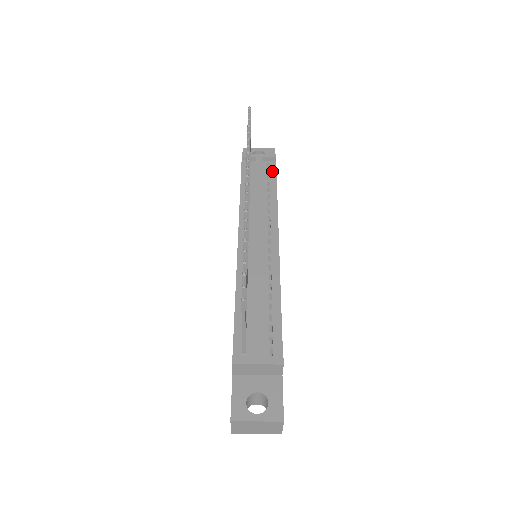
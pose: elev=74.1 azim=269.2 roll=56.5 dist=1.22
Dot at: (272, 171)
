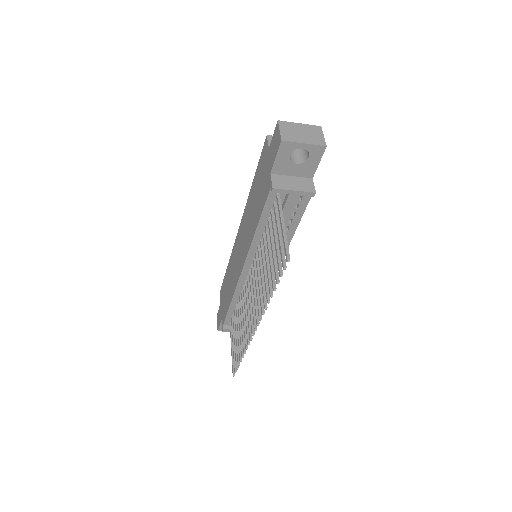
Dot at: (302, 207)
